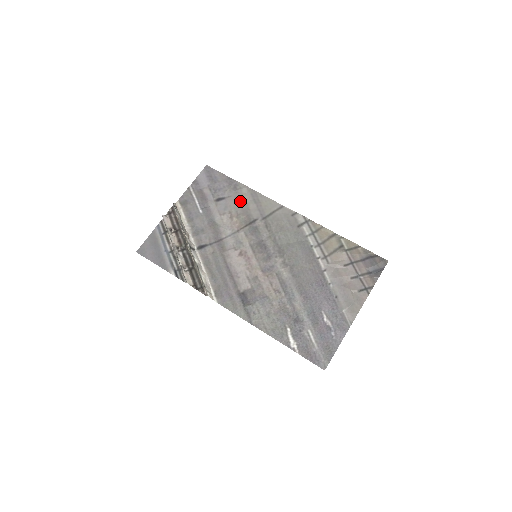
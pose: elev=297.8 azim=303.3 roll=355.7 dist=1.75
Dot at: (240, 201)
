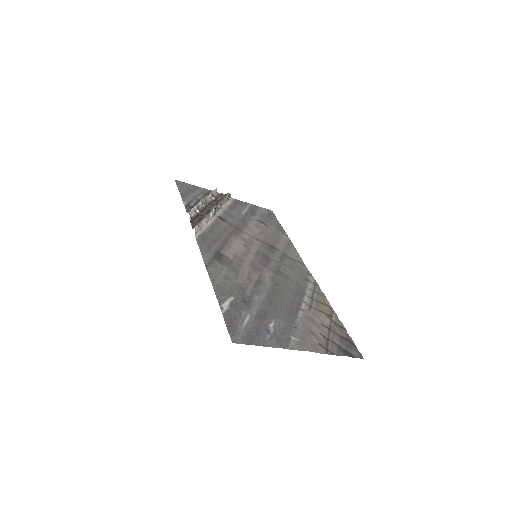
Dot at: (276, 236)
